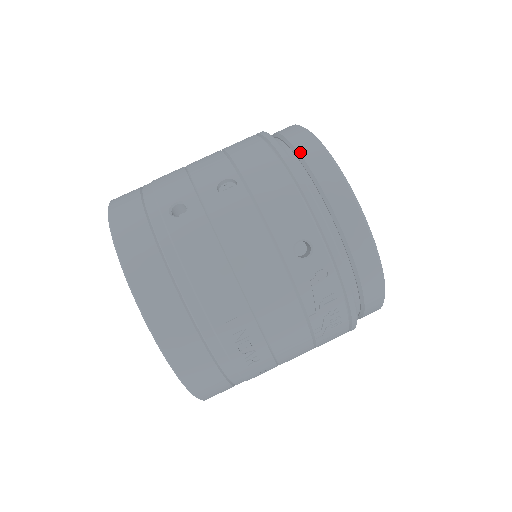
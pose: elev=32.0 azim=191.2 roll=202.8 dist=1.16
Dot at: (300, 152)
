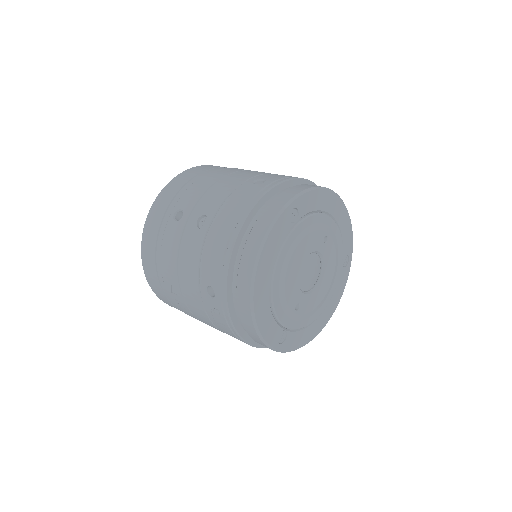
Dot at: (252, 230)
